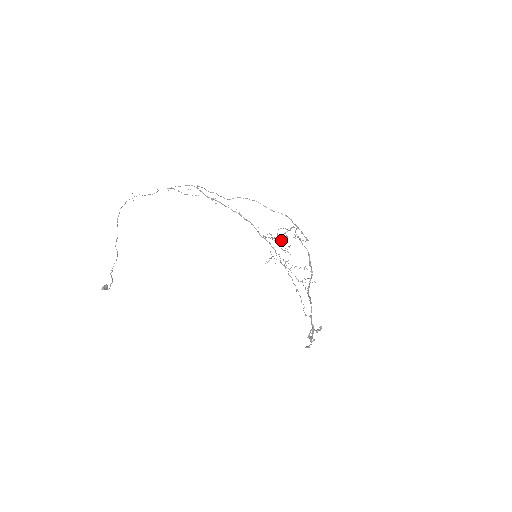
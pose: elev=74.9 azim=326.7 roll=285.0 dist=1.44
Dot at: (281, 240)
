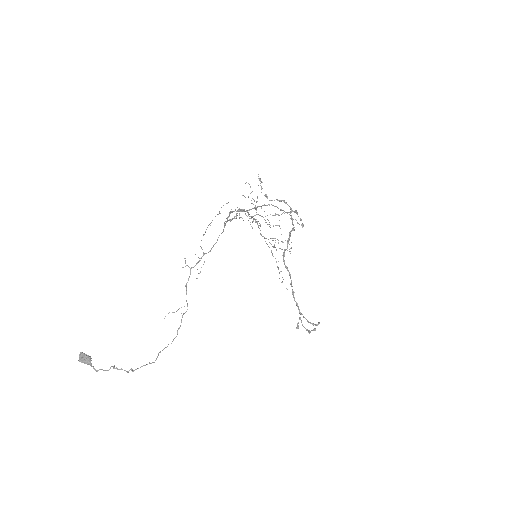
Dot at: occluded
